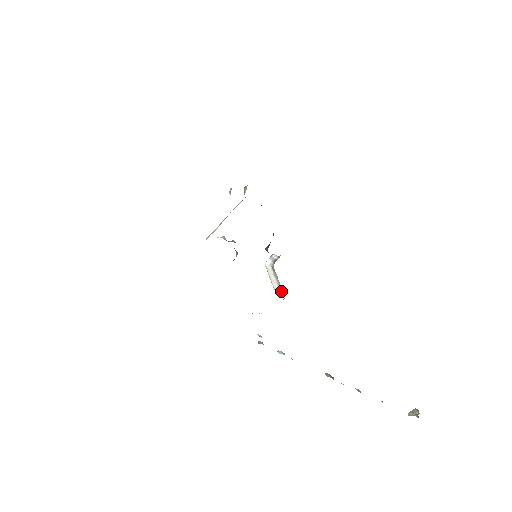
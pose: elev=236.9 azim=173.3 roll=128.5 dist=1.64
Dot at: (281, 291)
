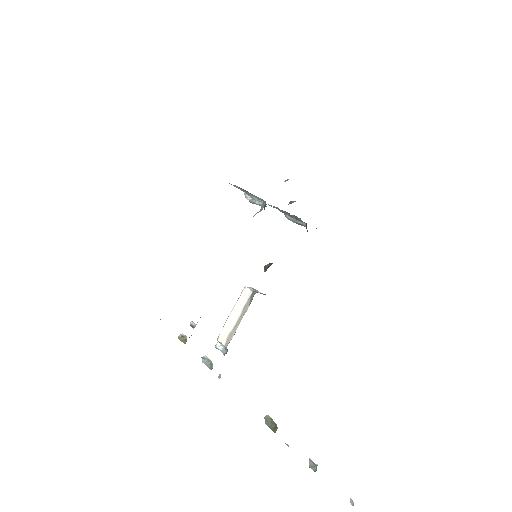
Dot at: (228, 339)
